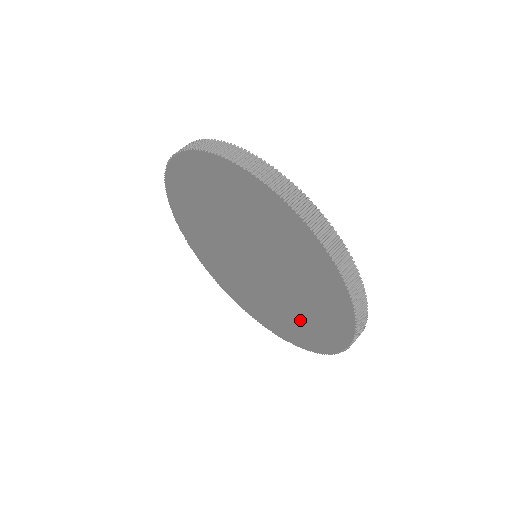
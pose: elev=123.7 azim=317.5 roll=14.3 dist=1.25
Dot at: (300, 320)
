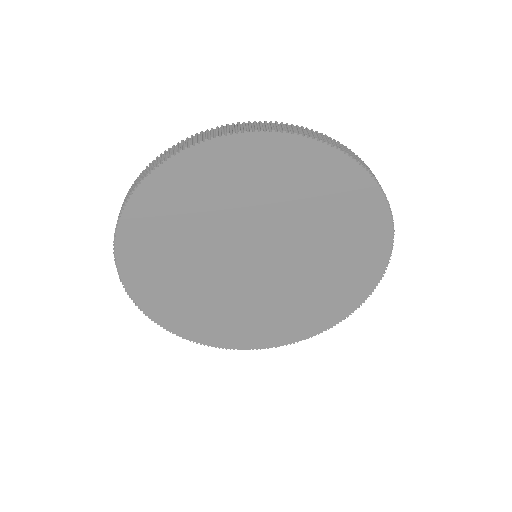
Dot at: (283, 316)
